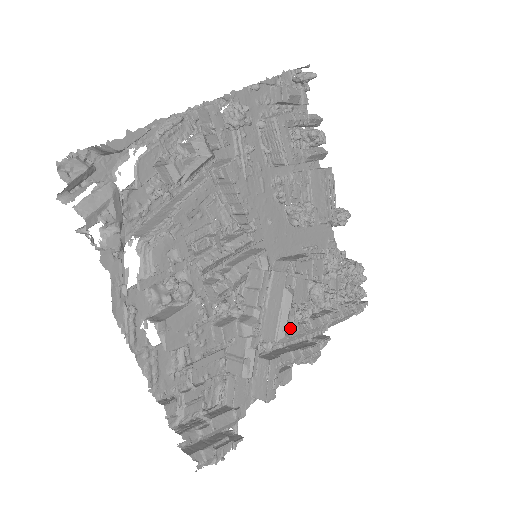
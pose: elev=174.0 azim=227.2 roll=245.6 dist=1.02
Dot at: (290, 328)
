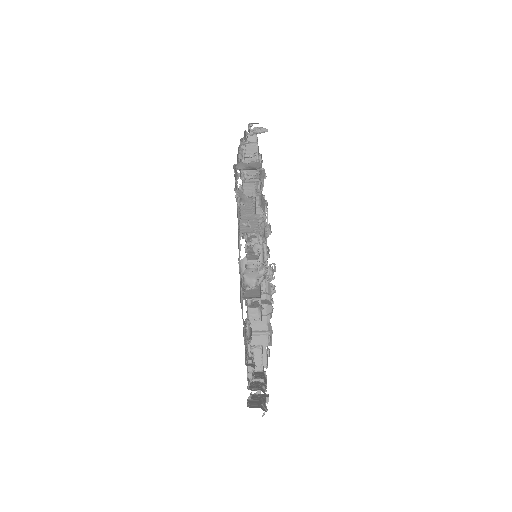
Dot at: occluded
